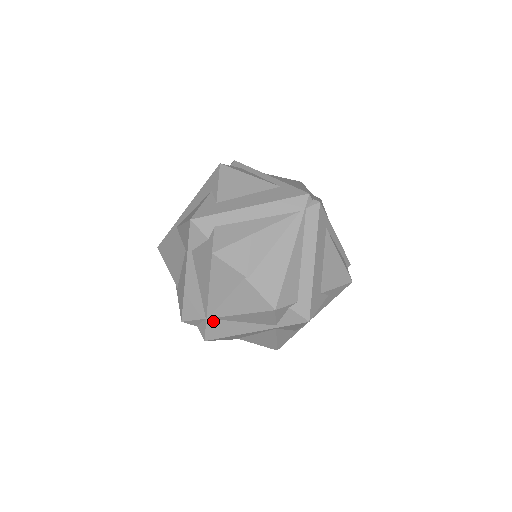
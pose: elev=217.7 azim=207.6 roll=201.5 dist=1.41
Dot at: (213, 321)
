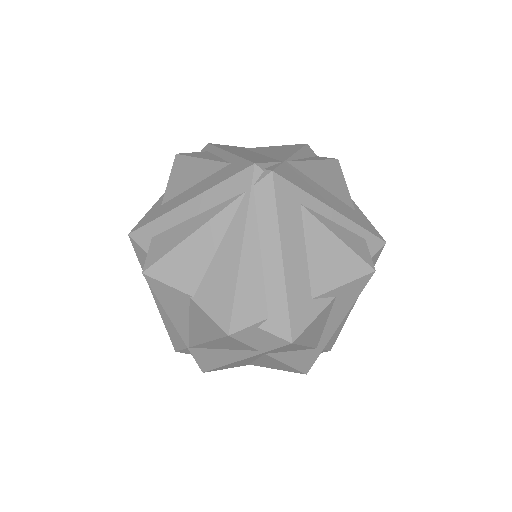
Dot at: (195, 350)
